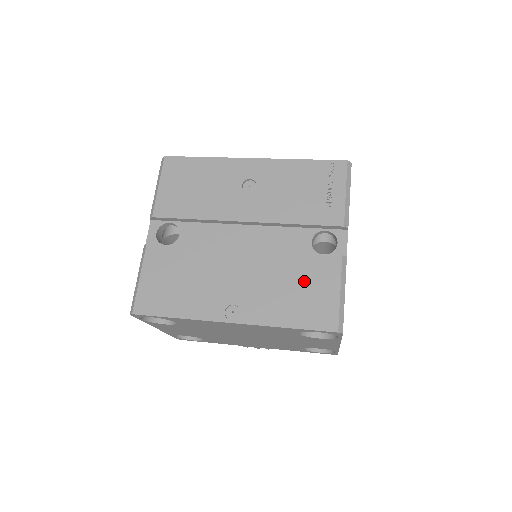
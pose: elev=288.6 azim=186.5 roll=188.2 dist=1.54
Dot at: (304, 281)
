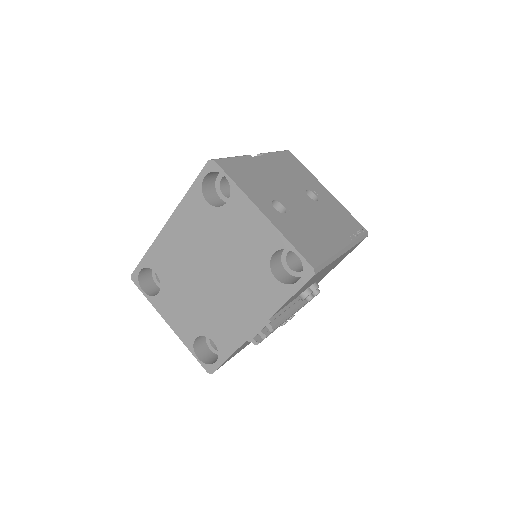
Dot at: occluded
